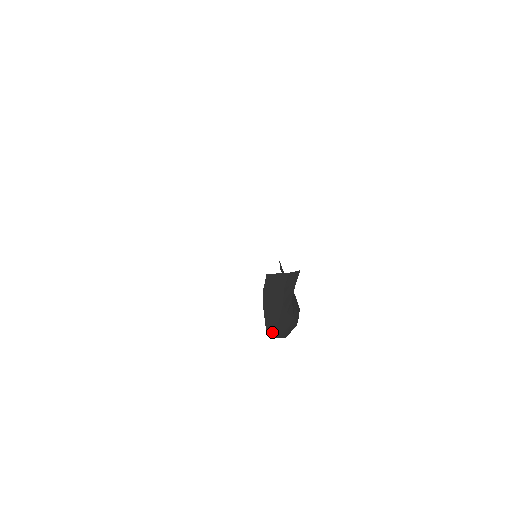
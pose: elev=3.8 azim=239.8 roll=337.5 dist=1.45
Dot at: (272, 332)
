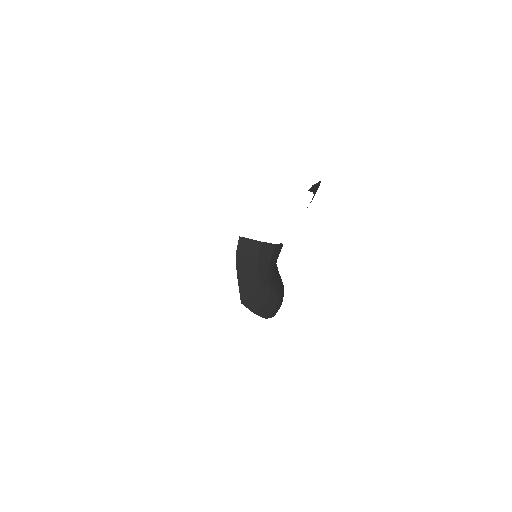
Dot at: (247, 304)
